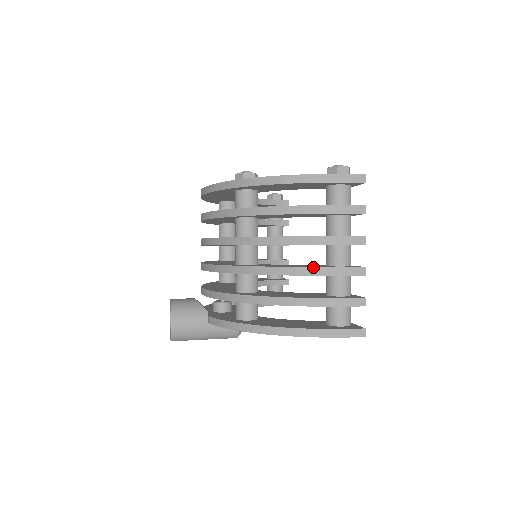
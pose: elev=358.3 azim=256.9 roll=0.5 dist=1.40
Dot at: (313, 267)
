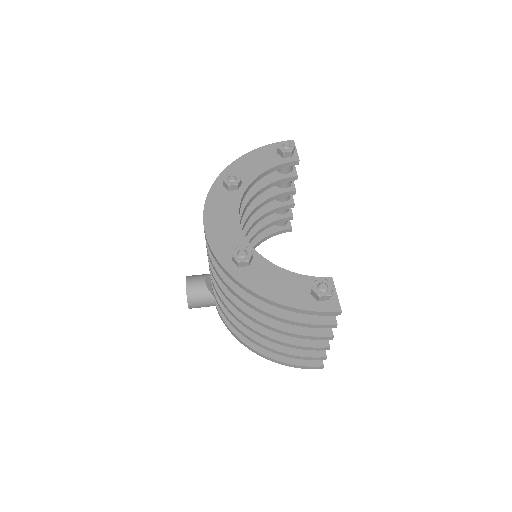
Dot at: (289, 344)
